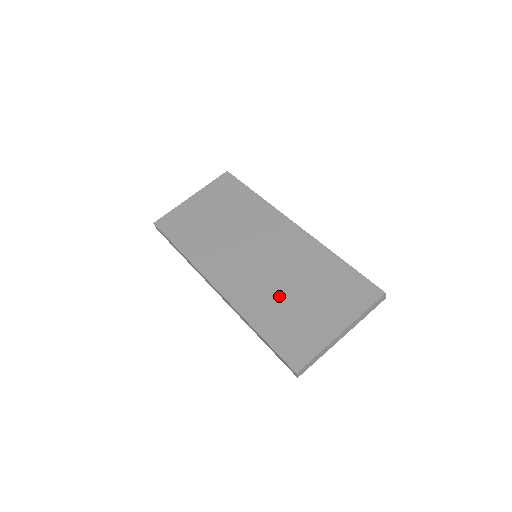
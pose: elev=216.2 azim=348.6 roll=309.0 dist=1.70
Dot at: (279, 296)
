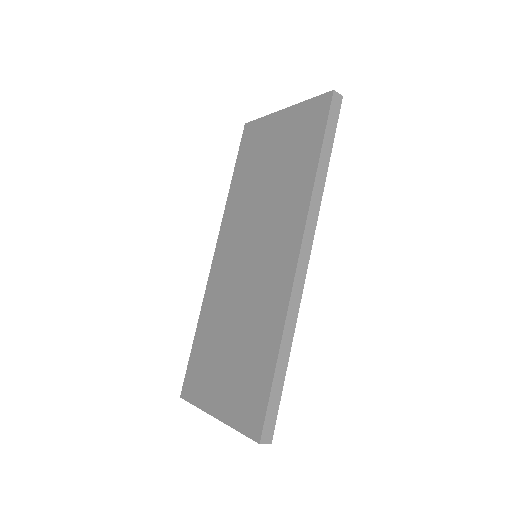
Dot at: (223, 324)
